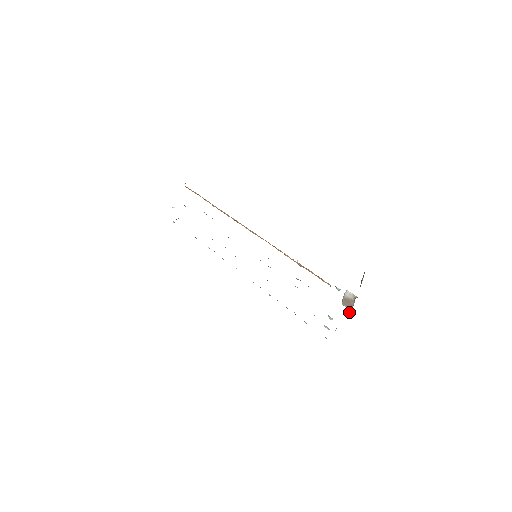
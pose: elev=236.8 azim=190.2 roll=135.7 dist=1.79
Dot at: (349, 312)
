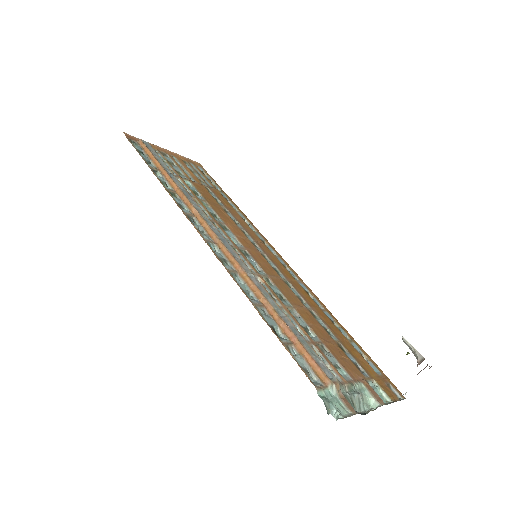
Dot at: occluded
